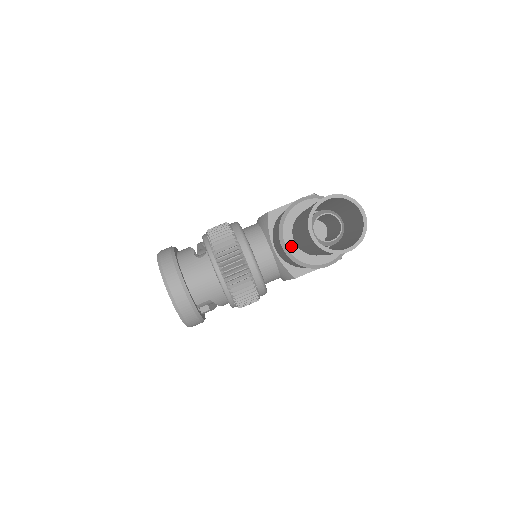
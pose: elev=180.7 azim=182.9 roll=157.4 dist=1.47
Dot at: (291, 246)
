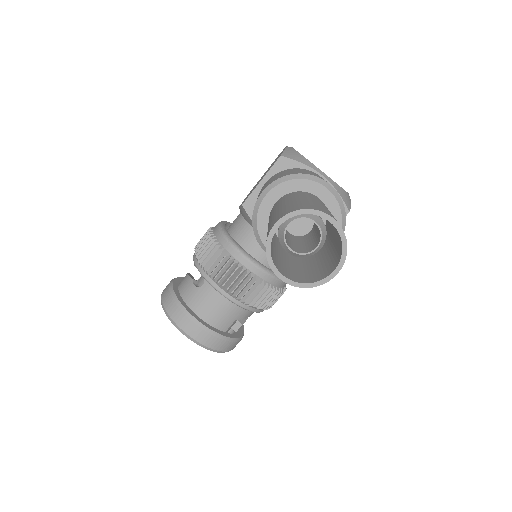
Dot at: occluded
